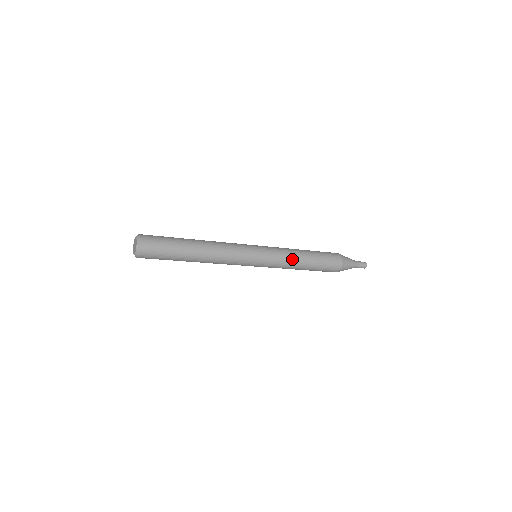
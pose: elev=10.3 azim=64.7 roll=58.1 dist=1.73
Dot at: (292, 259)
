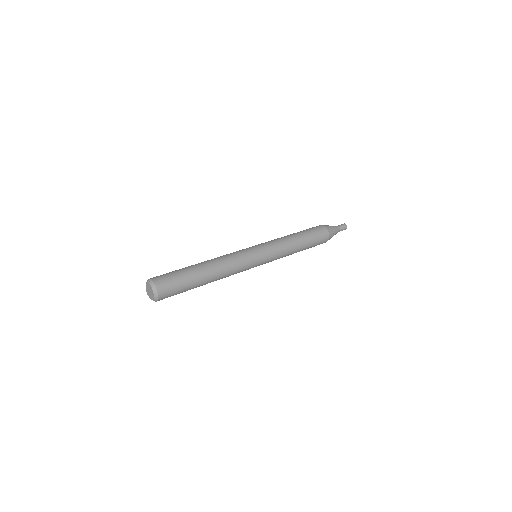
Dot at: (287, 245)
